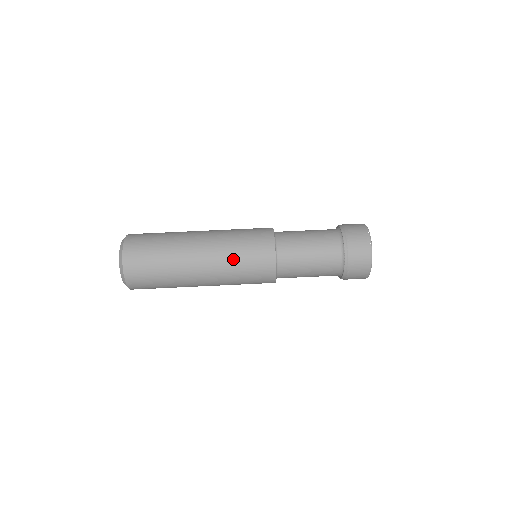
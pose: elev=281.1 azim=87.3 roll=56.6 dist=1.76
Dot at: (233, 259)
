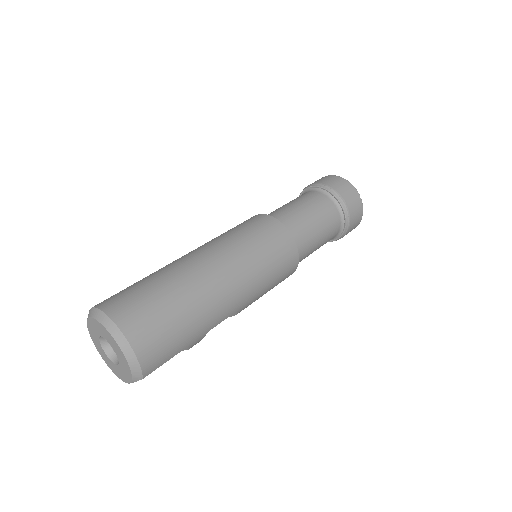
Dot at: (238, 240)
